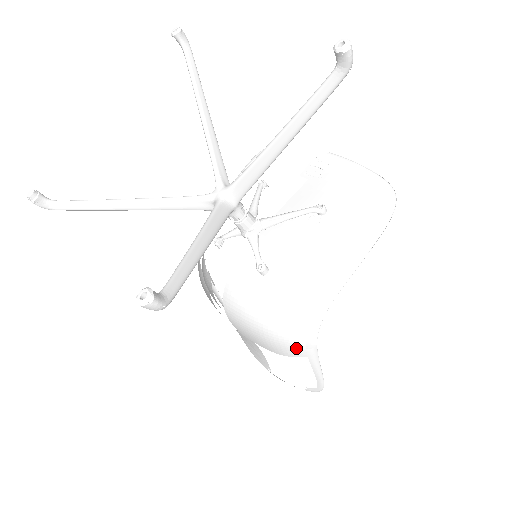
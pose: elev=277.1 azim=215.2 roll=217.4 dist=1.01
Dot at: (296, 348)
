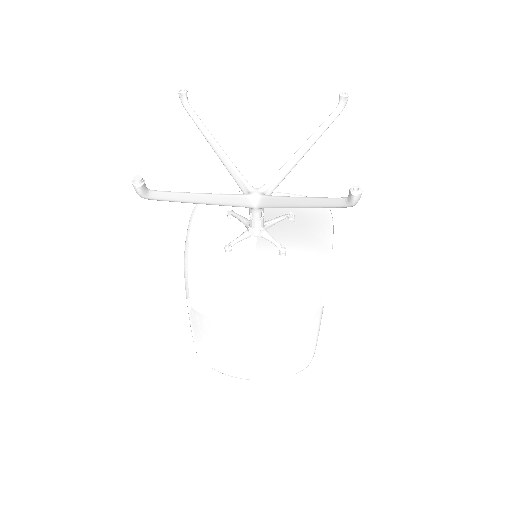
Dot at: (315, 309)
